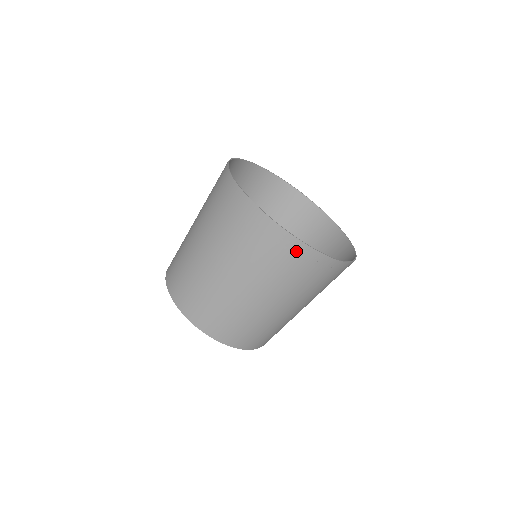
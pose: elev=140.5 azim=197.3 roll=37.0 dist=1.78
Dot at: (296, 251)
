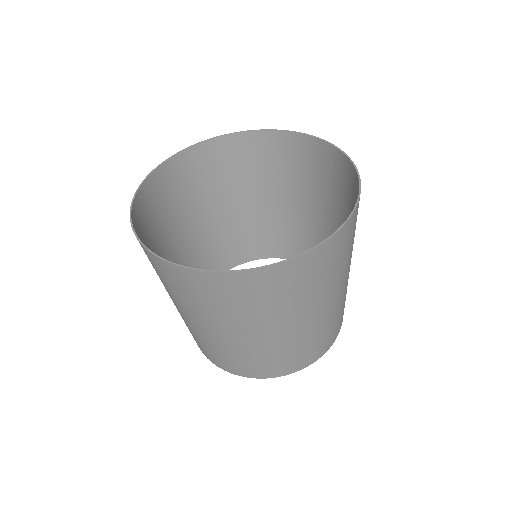
Dot at: (201, 281)
